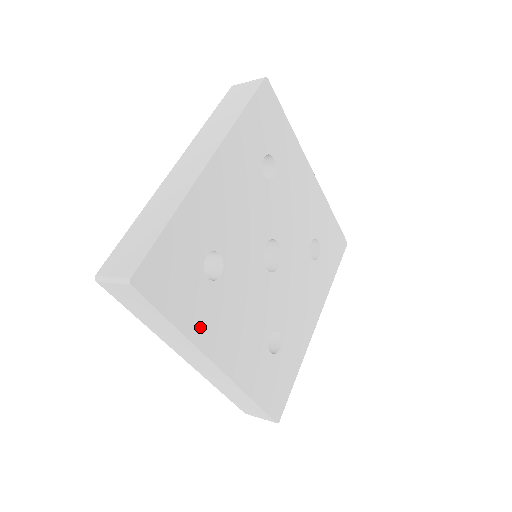
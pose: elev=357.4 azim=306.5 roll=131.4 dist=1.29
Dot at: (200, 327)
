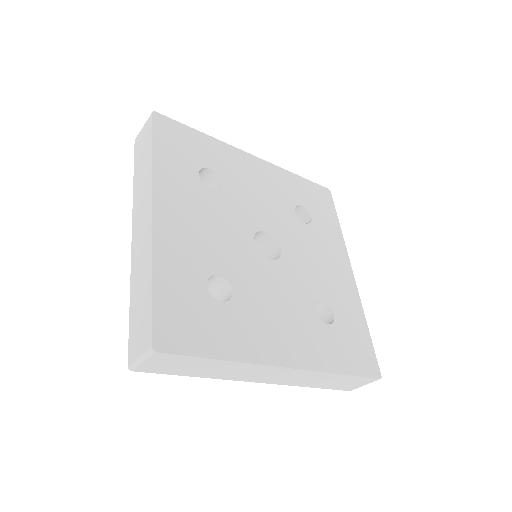
Dot at: (245, 346)
